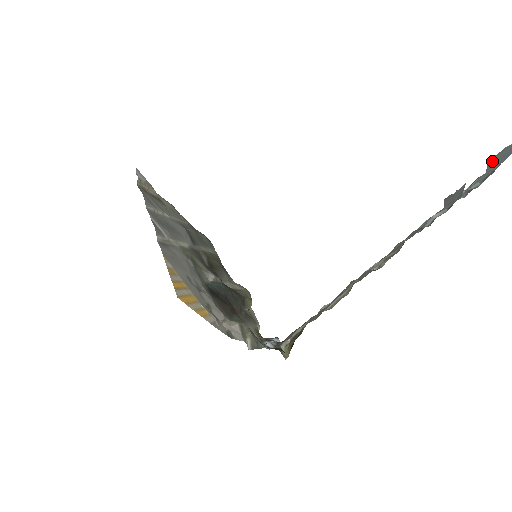
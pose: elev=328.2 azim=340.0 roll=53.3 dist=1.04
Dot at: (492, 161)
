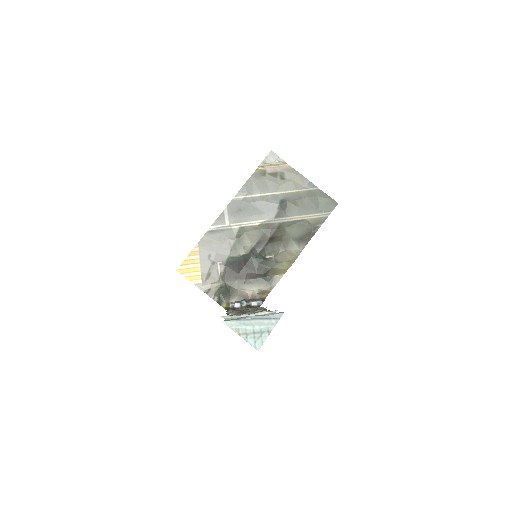
Dot at: (271, 315)
